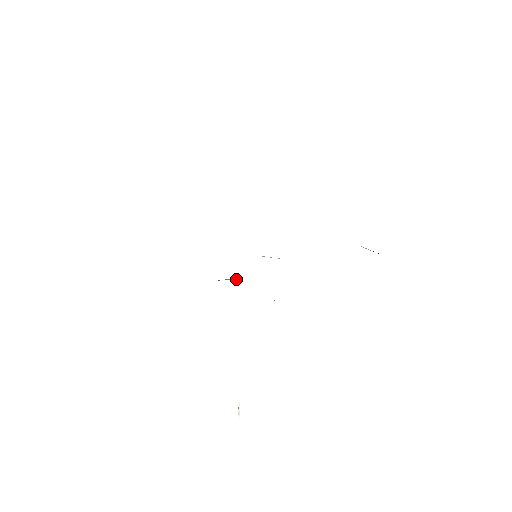
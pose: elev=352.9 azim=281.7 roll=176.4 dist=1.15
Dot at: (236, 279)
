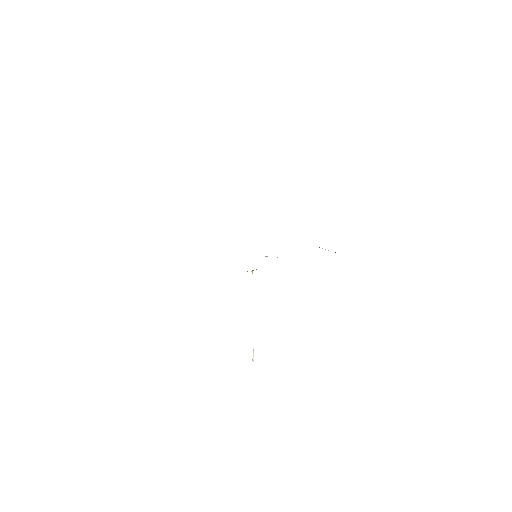
Dot at: occluded
